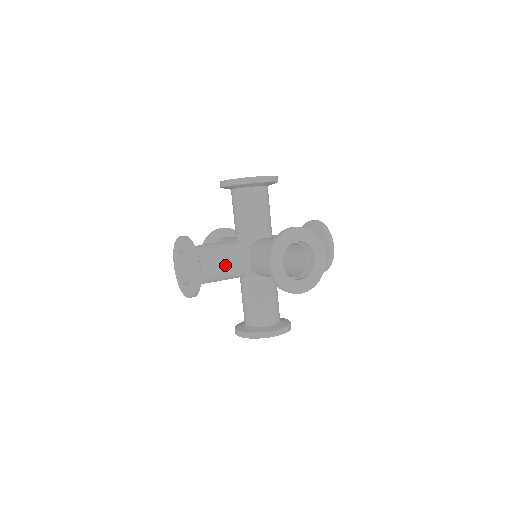
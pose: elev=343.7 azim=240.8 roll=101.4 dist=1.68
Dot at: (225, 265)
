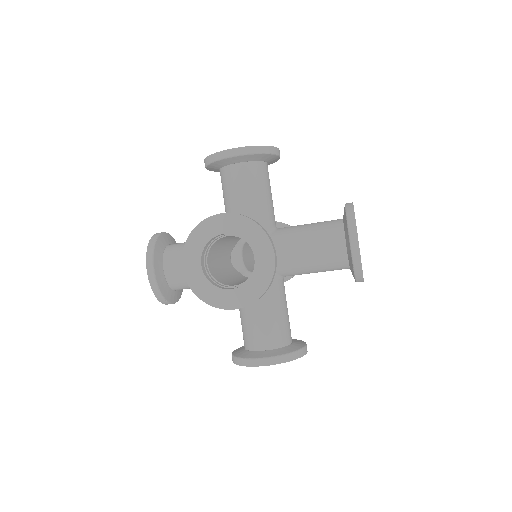
Dot at: occluded
